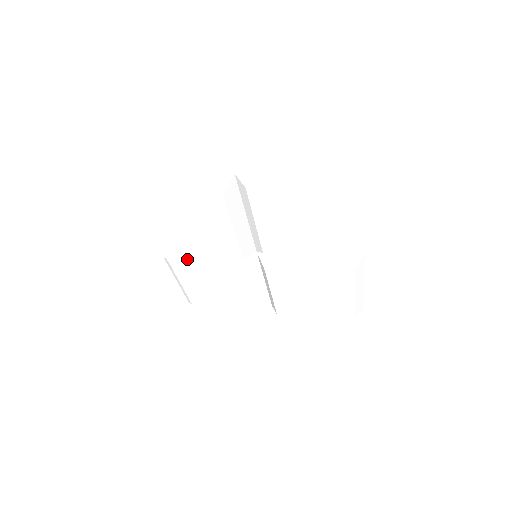
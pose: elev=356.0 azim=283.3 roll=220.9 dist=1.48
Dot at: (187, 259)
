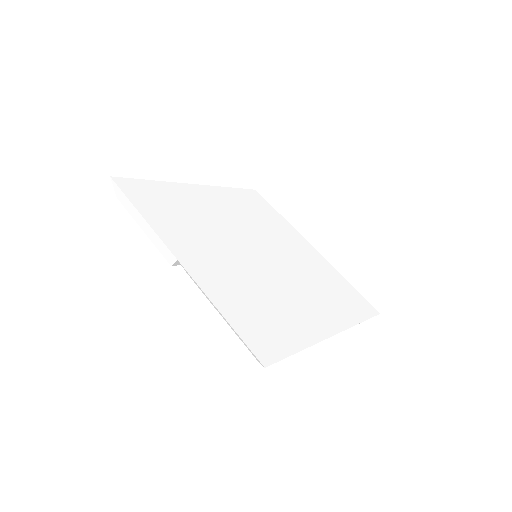
Dot at: occluded
